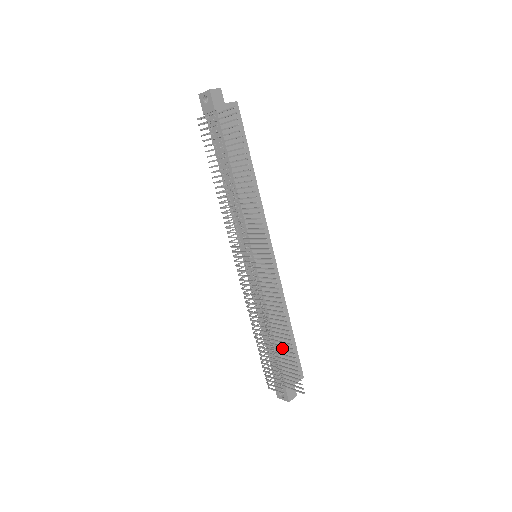
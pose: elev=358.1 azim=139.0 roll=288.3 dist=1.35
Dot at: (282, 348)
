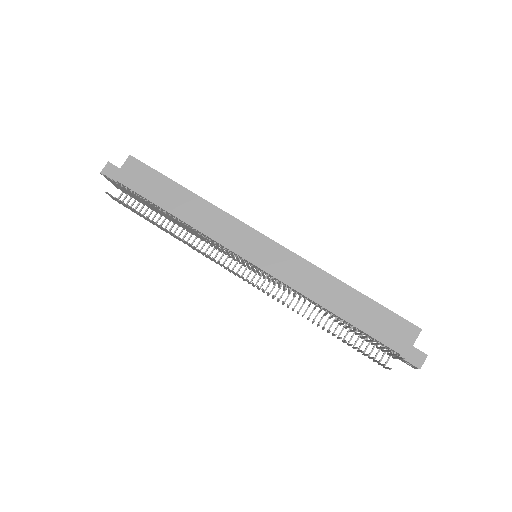
Dot at: (359, 319)
